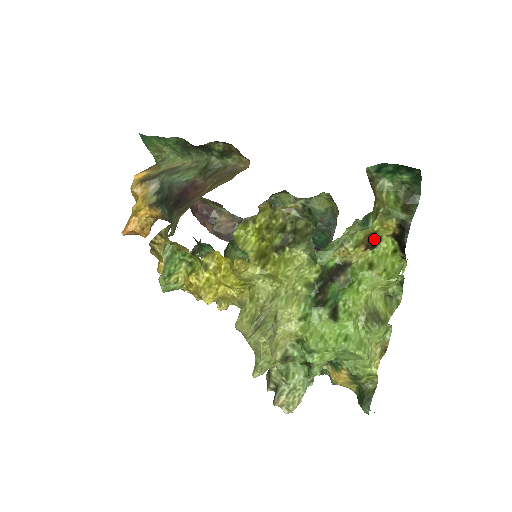
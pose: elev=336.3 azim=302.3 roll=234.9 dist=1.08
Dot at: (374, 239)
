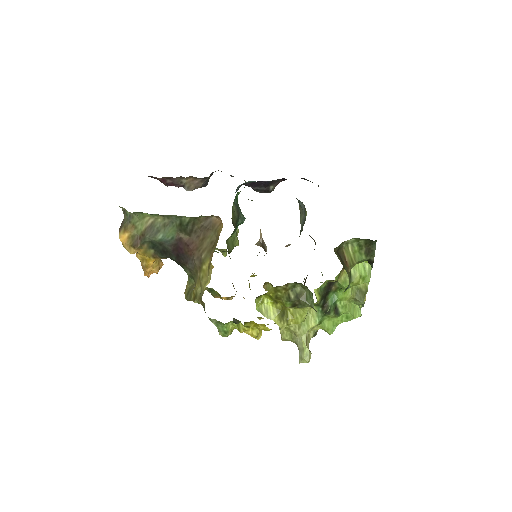
Dot at: occluded
